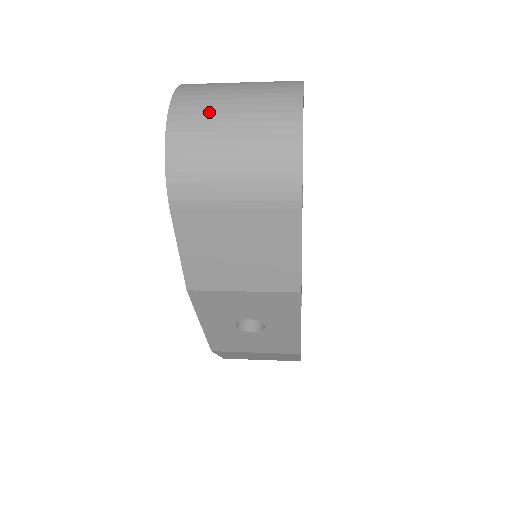
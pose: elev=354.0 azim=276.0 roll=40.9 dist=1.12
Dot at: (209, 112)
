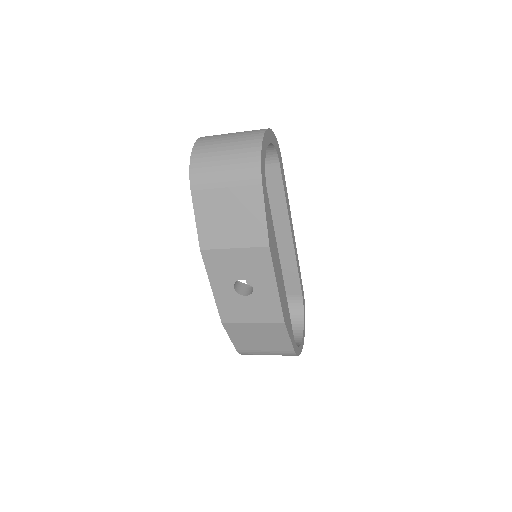
Dot at: (216, 140)
